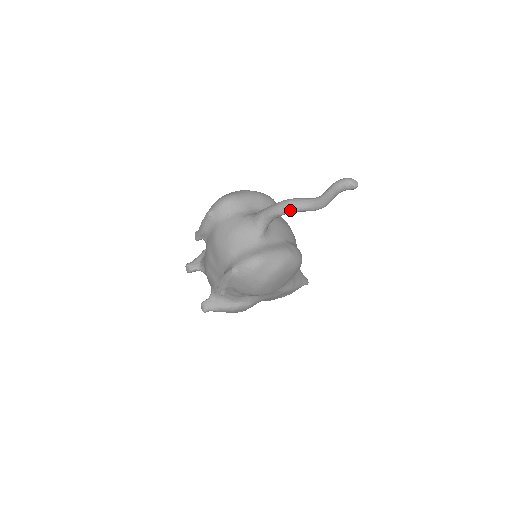
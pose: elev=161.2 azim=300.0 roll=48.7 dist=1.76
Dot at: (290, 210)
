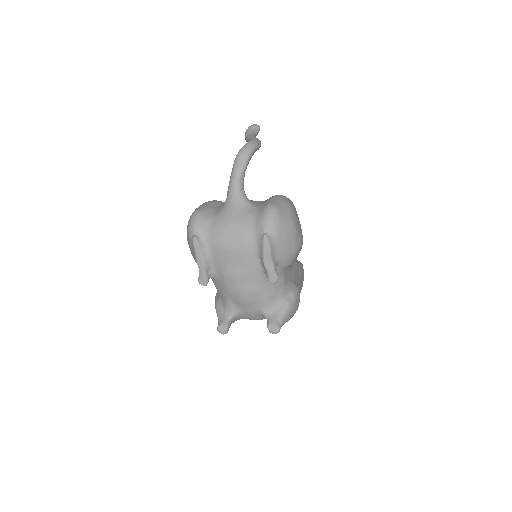
Dot at: (247, 157)
